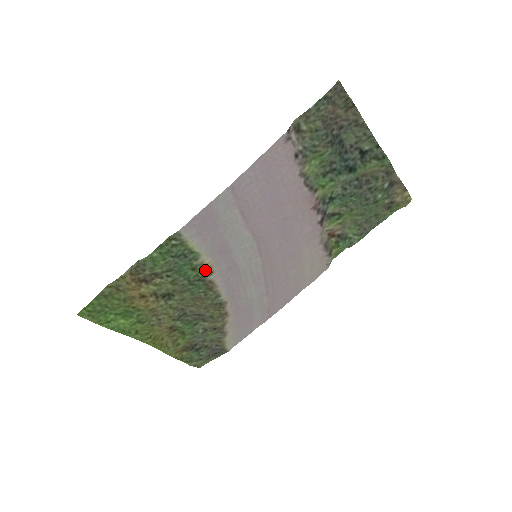
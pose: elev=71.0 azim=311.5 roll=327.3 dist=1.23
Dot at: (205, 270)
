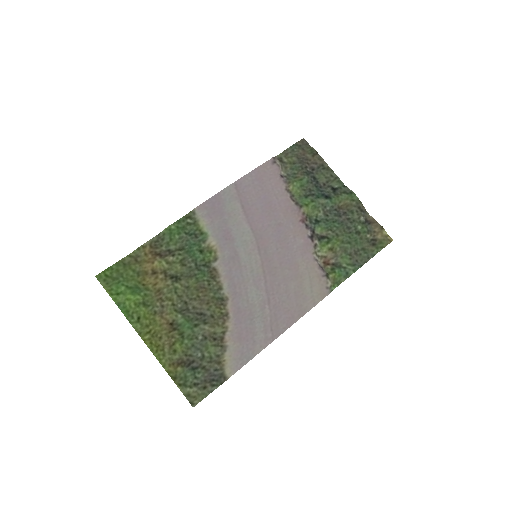
Dot at: (211, 255)
